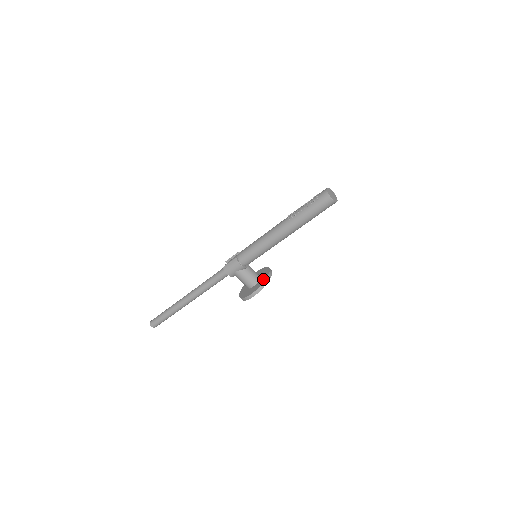
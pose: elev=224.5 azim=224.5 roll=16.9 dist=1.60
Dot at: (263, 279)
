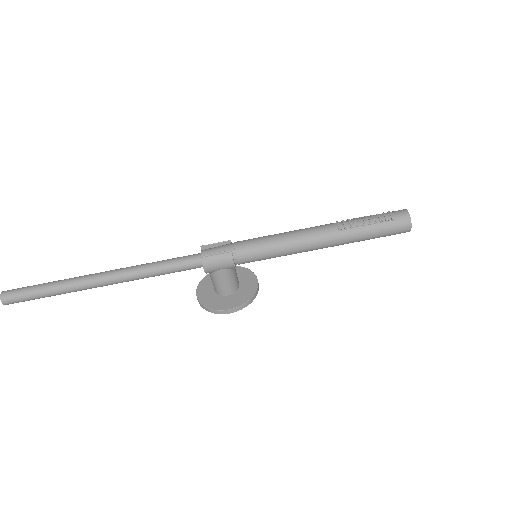
Dot at: (250, 290)
